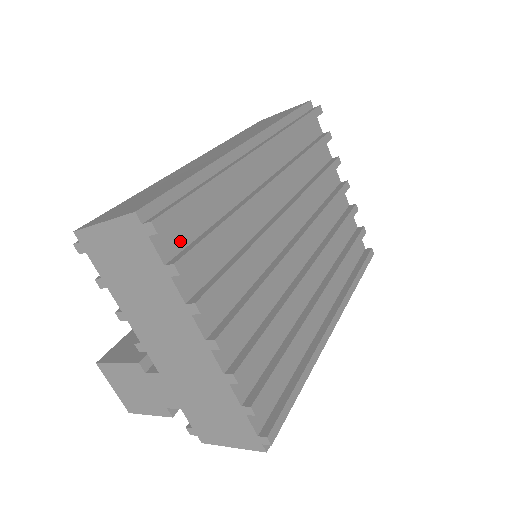
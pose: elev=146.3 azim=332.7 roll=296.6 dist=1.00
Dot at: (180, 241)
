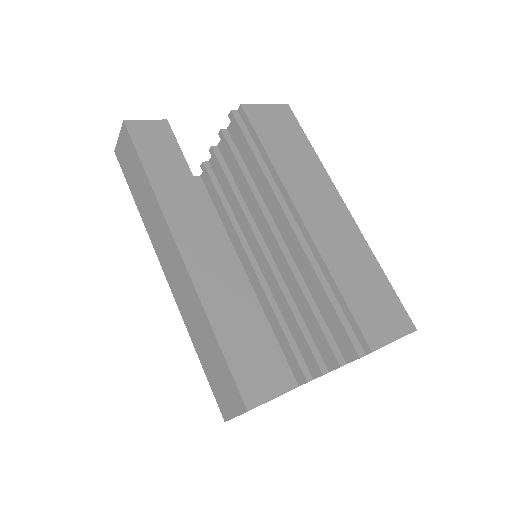
Dot at: occluded
